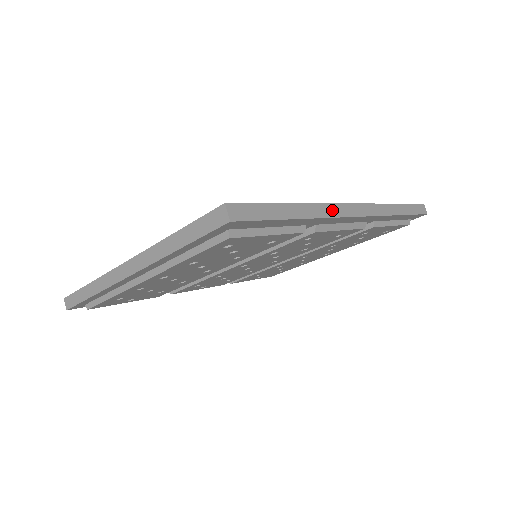
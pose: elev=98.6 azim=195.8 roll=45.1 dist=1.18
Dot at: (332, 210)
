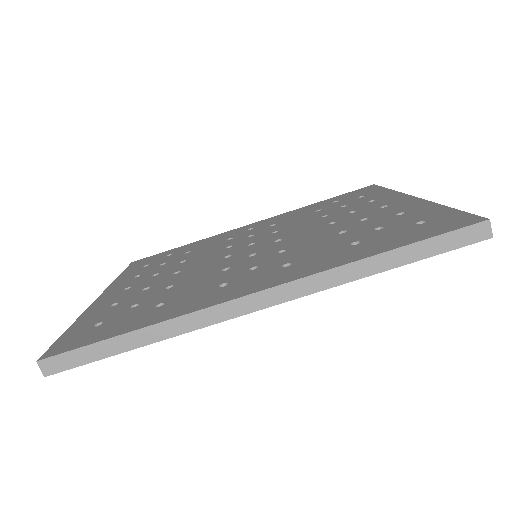
Dot at: (207, 317)
